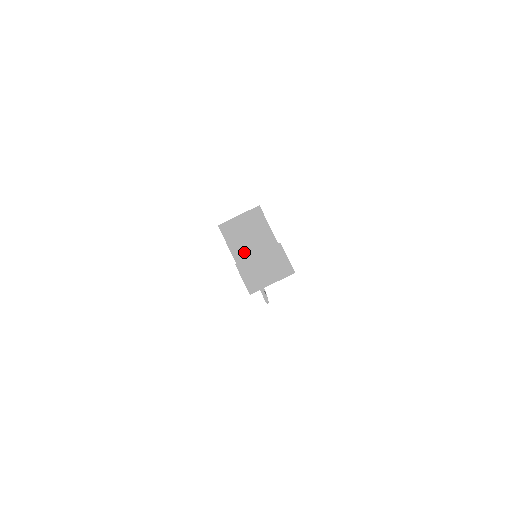
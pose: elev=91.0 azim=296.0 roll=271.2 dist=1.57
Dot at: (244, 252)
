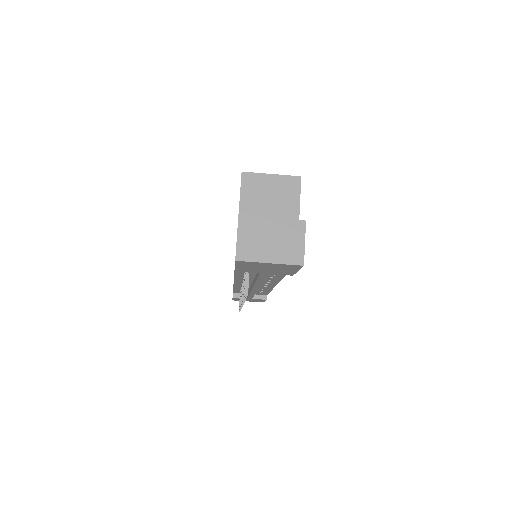
Dot at: occluded
